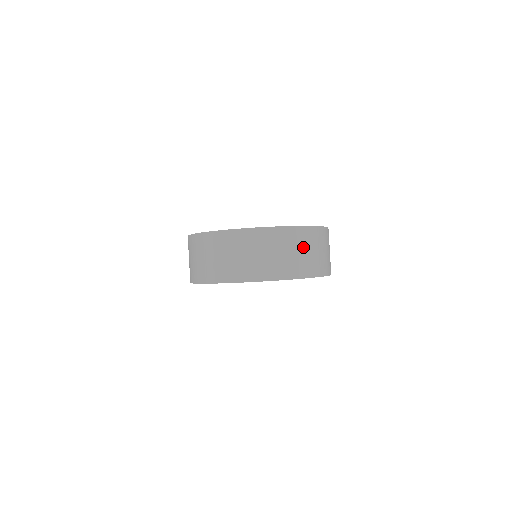
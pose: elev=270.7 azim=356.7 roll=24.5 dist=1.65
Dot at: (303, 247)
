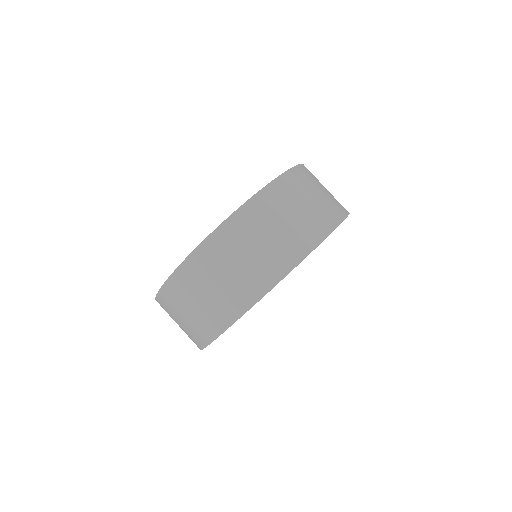
Dot at: (231, 260)
